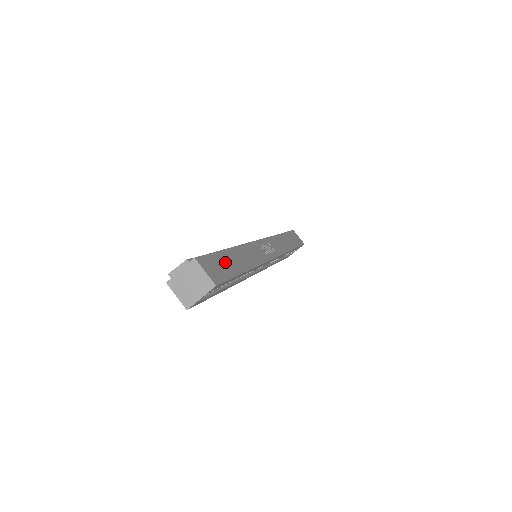
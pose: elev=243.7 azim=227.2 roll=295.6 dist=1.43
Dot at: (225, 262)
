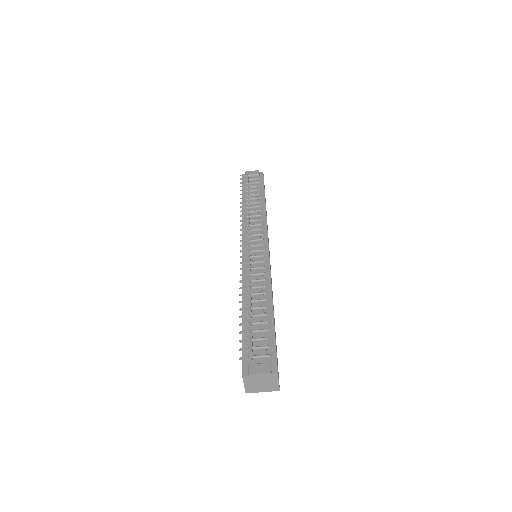
Dot at: occluded
